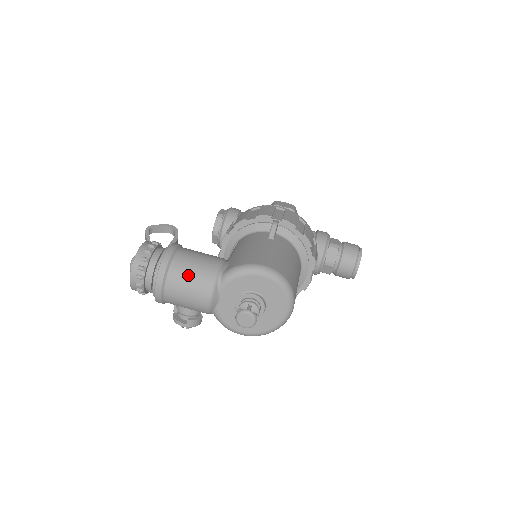
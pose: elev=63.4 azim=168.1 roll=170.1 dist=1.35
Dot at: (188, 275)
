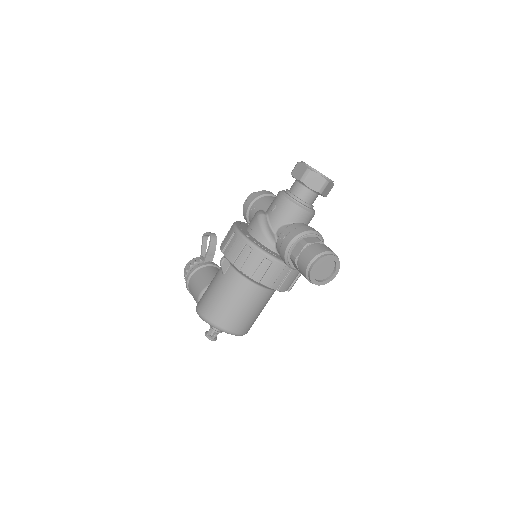
Dot at: occluded
